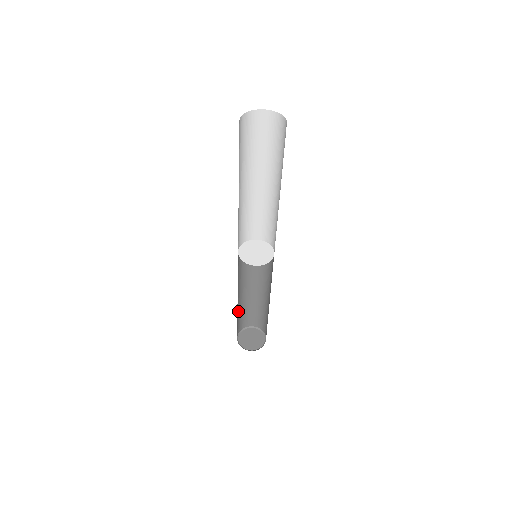
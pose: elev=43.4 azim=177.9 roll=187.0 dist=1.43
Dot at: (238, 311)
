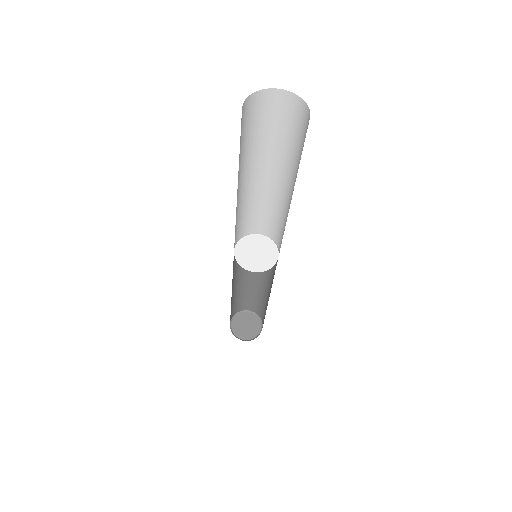
Dot at: (238, 294)
